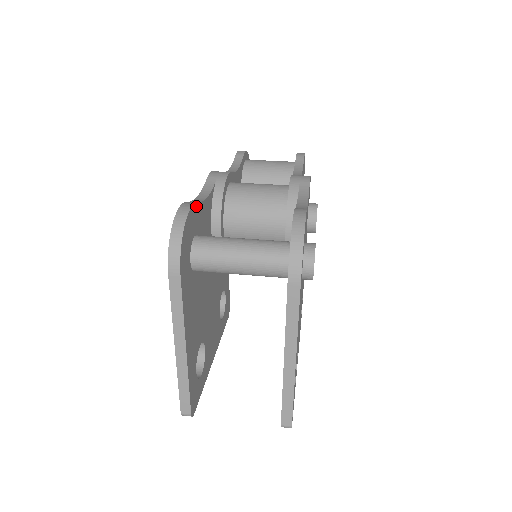
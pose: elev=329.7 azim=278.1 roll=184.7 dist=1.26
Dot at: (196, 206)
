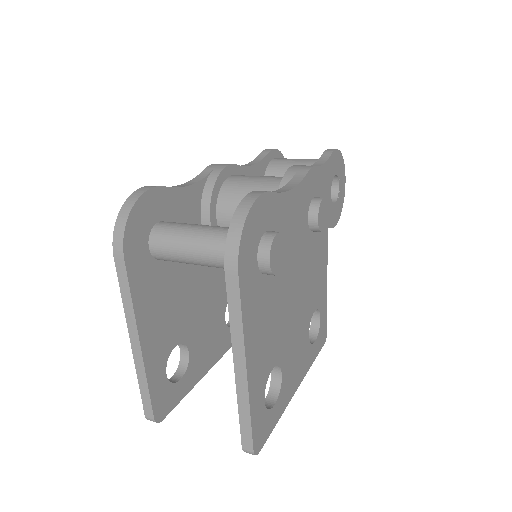
Dot at: (163, 190)
